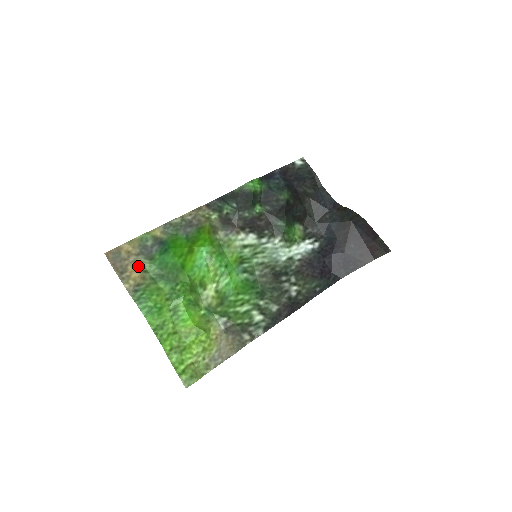
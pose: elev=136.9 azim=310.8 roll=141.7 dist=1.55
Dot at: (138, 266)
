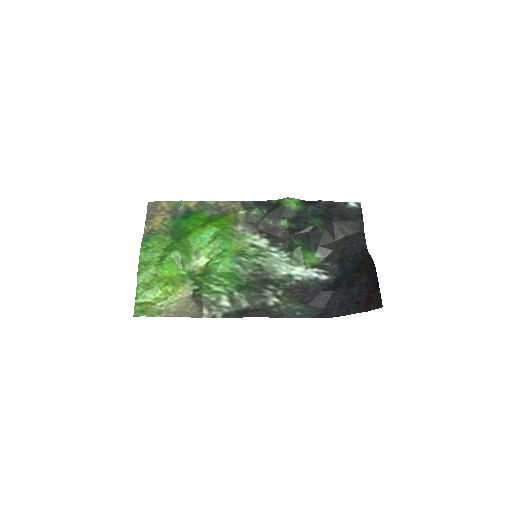
Dot at: (162, 219)
